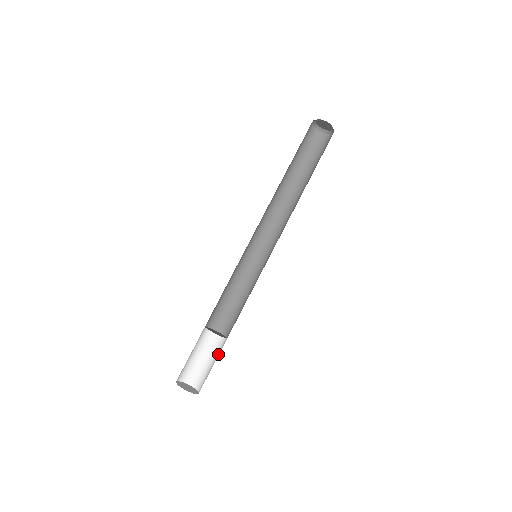
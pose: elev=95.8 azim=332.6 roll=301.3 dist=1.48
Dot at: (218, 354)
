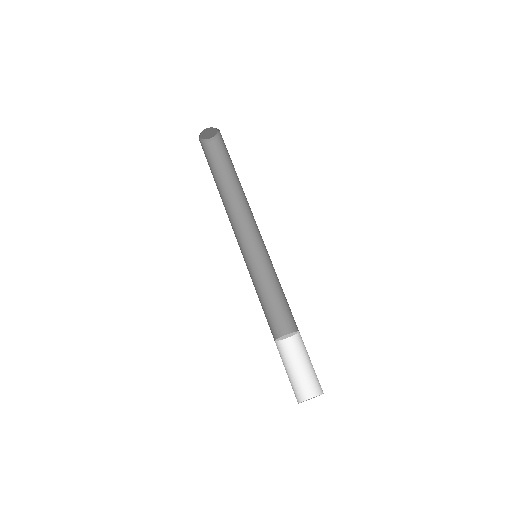
Dot at: (305, 350)
